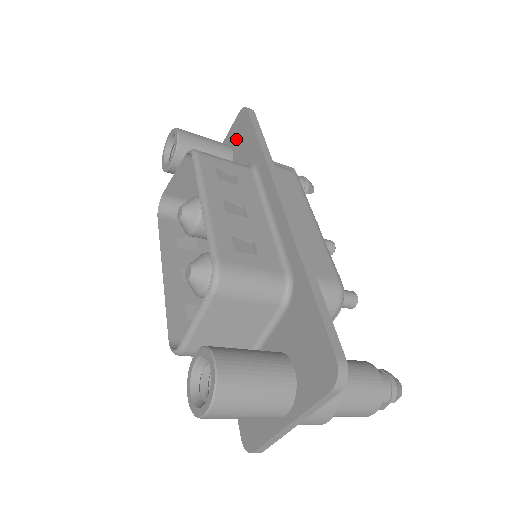
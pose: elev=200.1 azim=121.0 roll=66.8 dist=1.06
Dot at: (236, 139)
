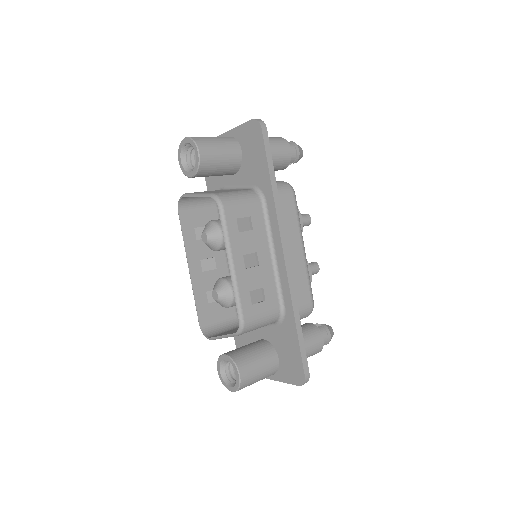
Dot at: (247, 146)
